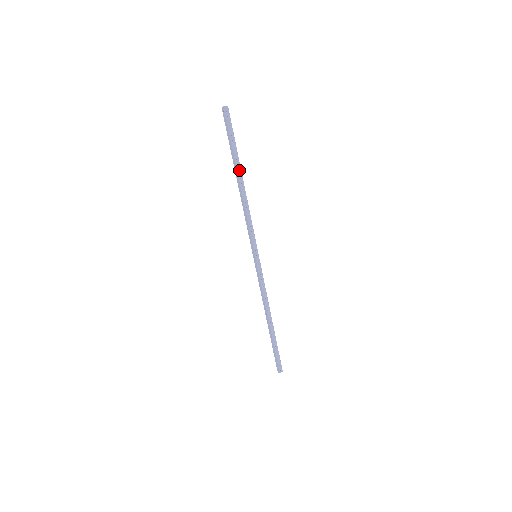
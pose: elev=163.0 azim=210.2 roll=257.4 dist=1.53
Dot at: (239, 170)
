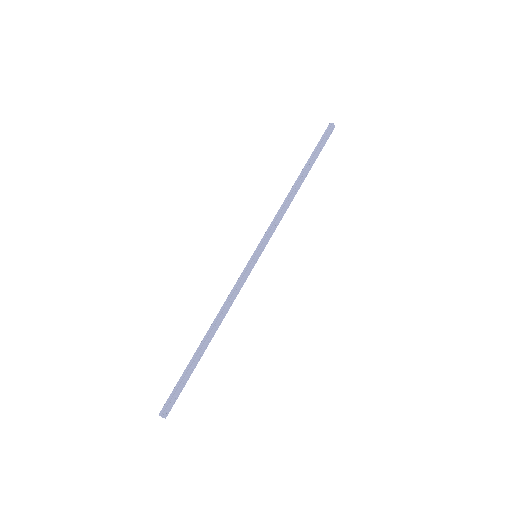
Dot at: (304, 172)
